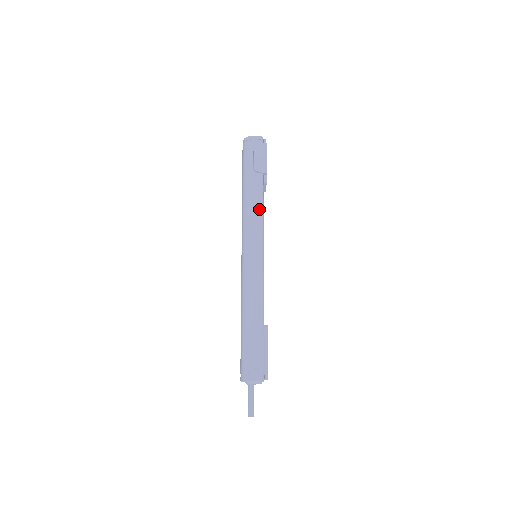
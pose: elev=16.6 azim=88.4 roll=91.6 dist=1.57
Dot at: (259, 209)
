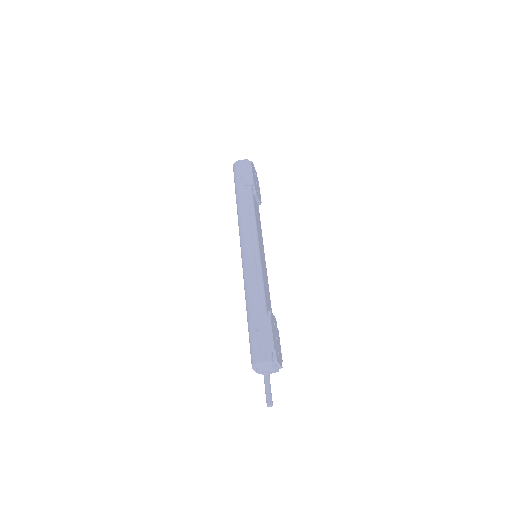
Dot at: (250, 213)
